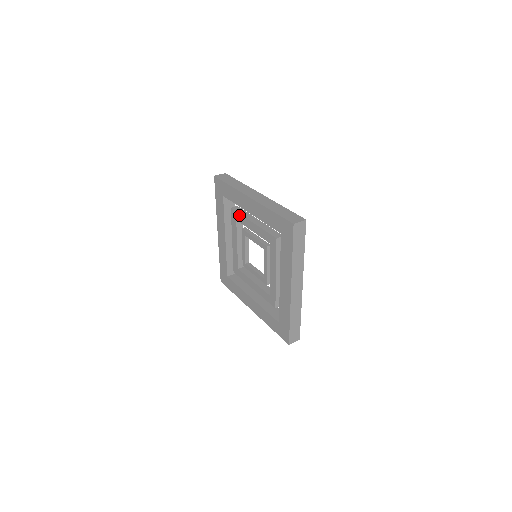
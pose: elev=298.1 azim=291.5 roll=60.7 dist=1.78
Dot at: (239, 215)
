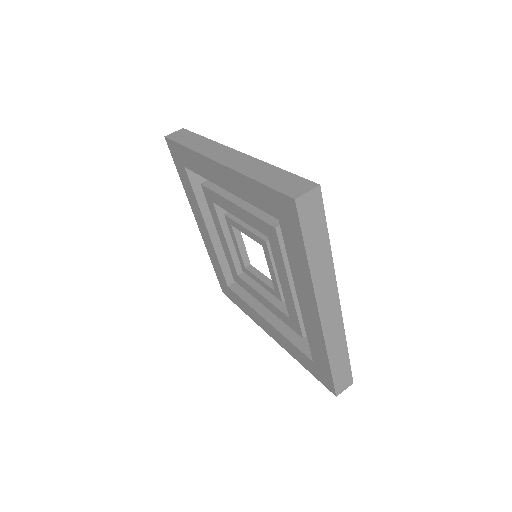
Dot at: (214, 194)
